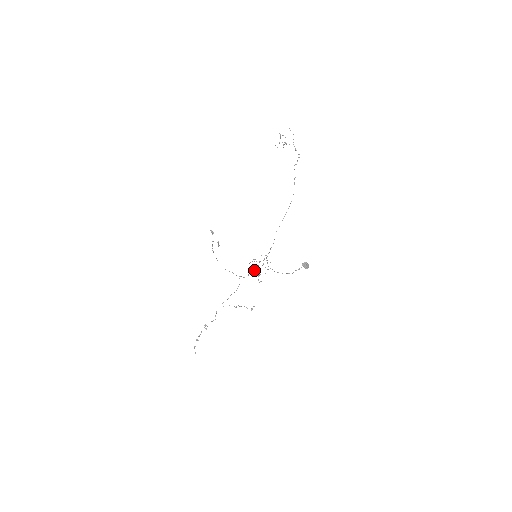
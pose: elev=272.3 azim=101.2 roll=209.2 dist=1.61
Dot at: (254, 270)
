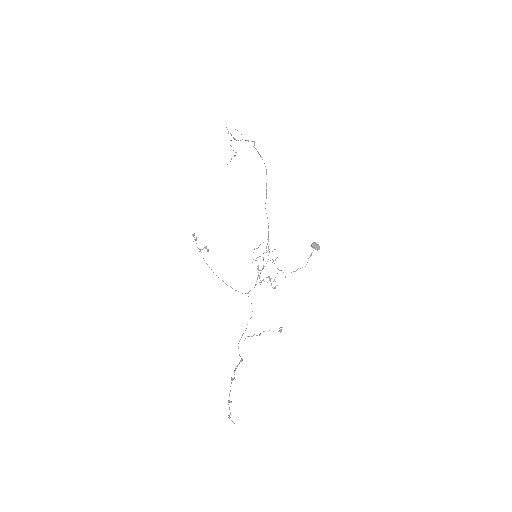
Dot at: (261, 270)
